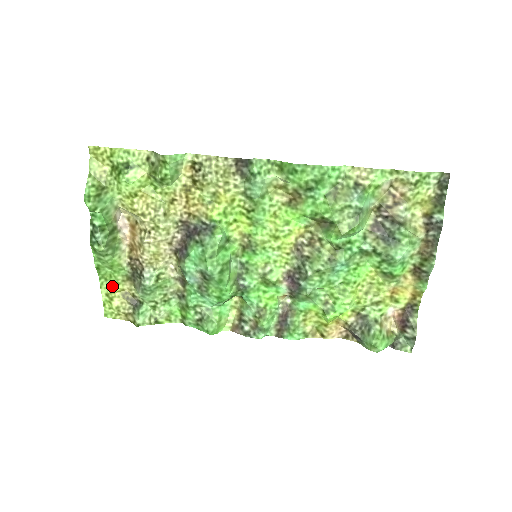
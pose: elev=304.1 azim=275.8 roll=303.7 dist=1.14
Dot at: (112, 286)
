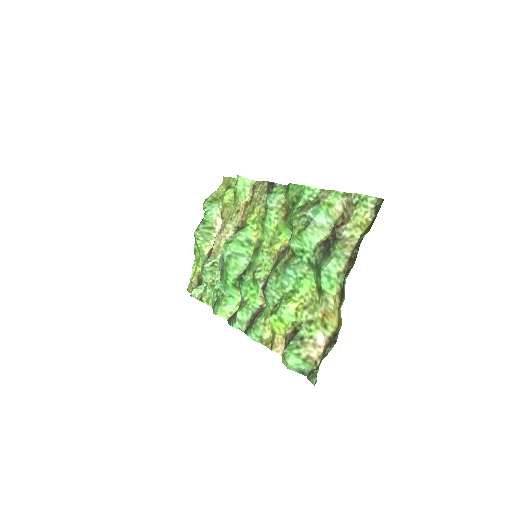
Dot at: (197, 267)
